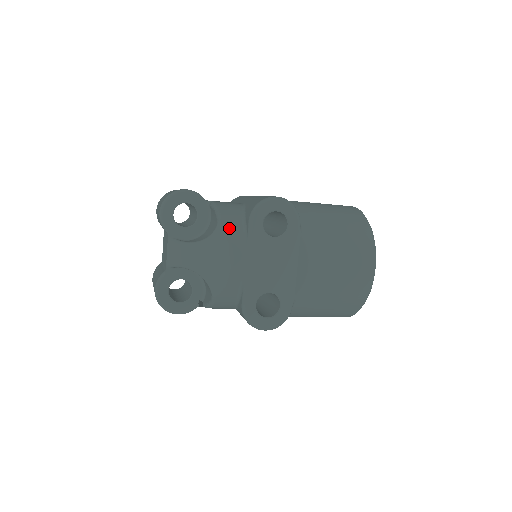
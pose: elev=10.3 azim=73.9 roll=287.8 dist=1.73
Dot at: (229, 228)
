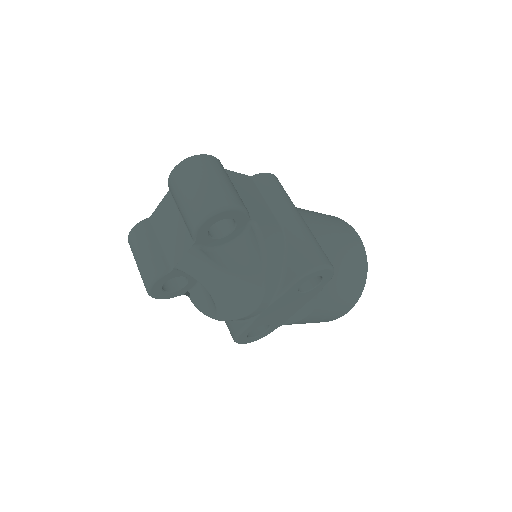
Dot at: (270, 279)
